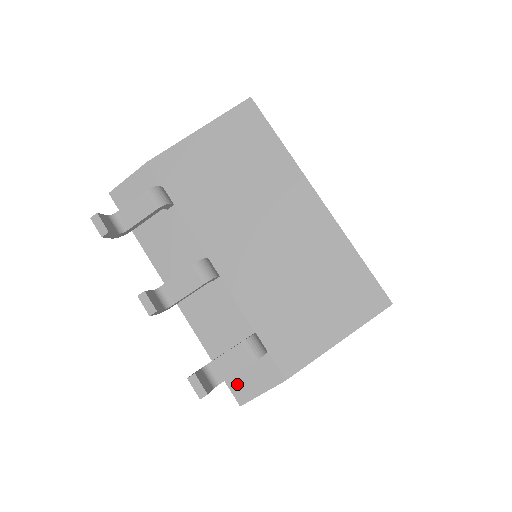
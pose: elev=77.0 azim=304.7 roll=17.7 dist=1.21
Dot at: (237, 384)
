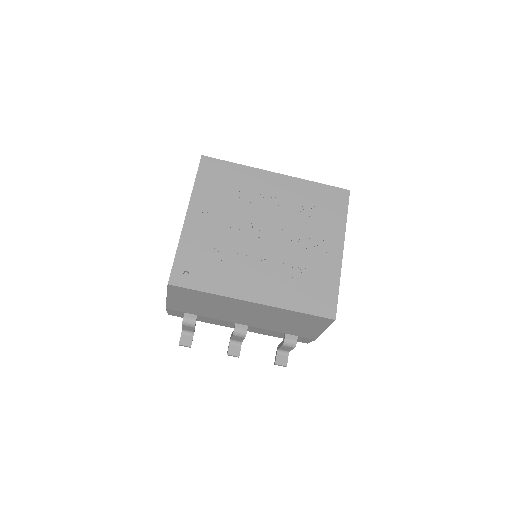
Dot at: (298, 341)
